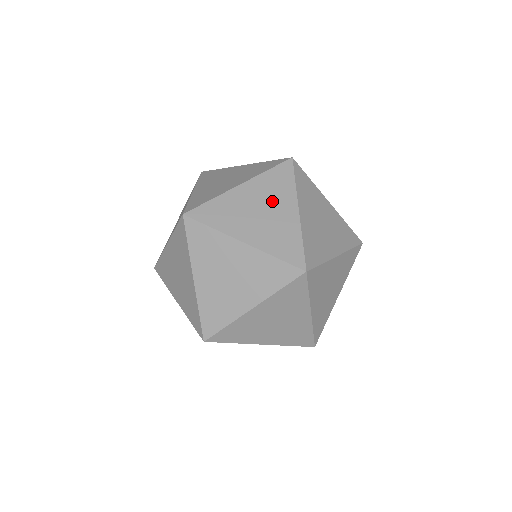
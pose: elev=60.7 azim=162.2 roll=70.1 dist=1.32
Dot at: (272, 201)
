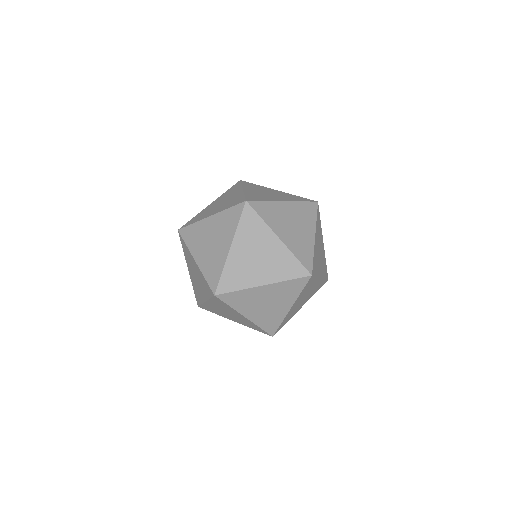
Dot at: (258, 244)
